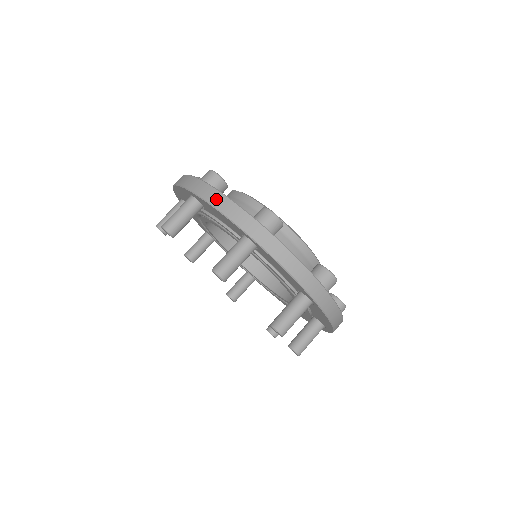
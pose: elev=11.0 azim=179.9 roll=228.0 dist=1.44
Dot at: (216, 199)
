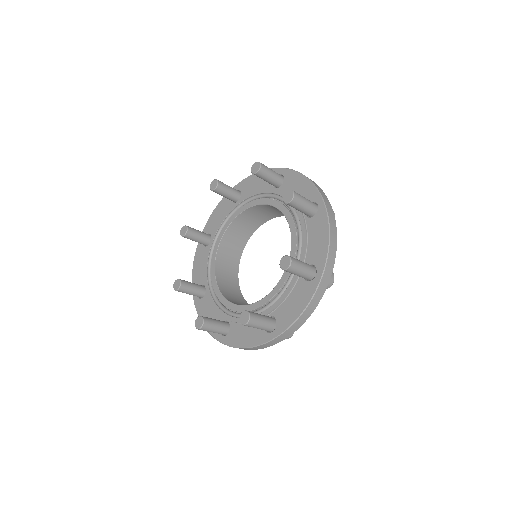
Dot at: occluded
